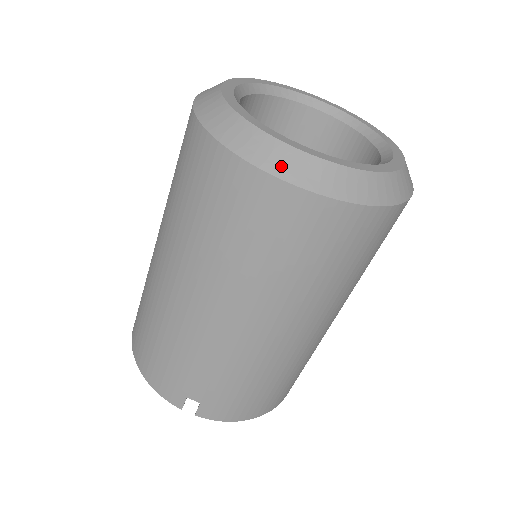
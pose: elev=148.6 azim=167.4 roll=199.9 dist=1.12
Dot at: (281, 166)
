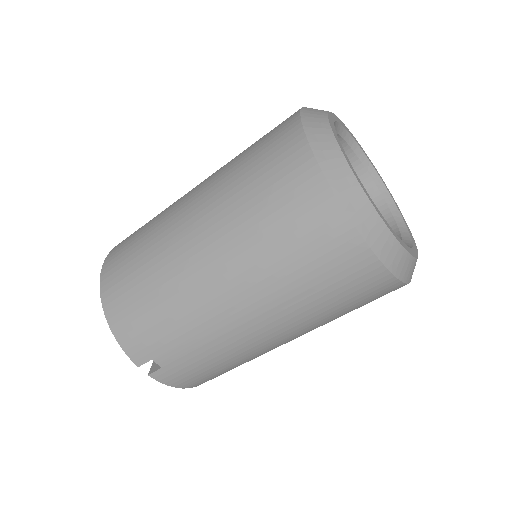
Dot at: (370, 232)
